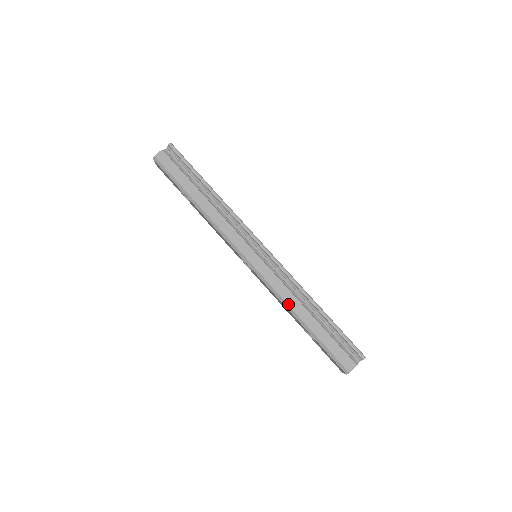
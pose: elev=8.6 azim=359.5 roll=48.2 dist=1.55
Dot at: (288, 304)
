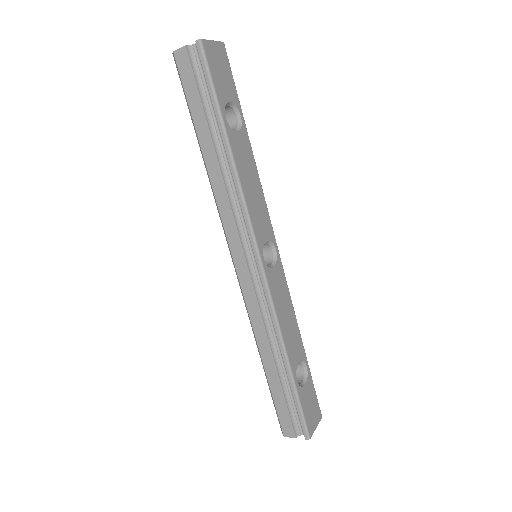
Dot at: (256, 337)
